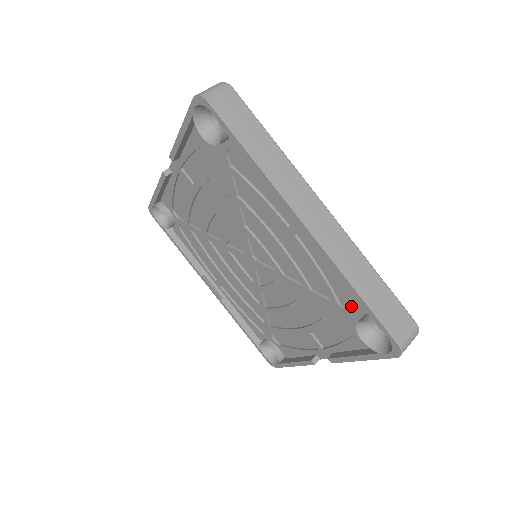
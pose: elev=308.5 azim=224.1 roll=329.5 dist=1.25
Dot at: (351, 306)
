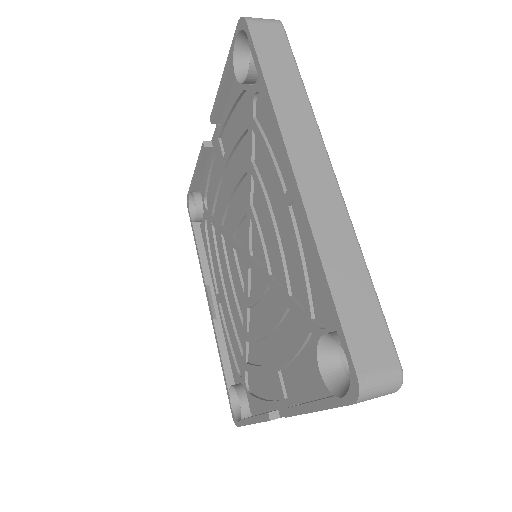
Dot at: (324, 320)
